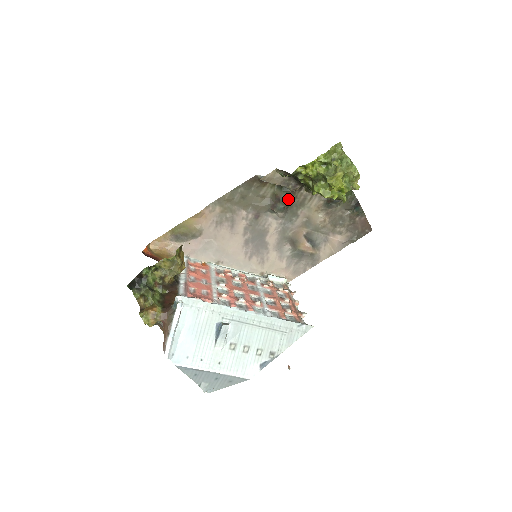
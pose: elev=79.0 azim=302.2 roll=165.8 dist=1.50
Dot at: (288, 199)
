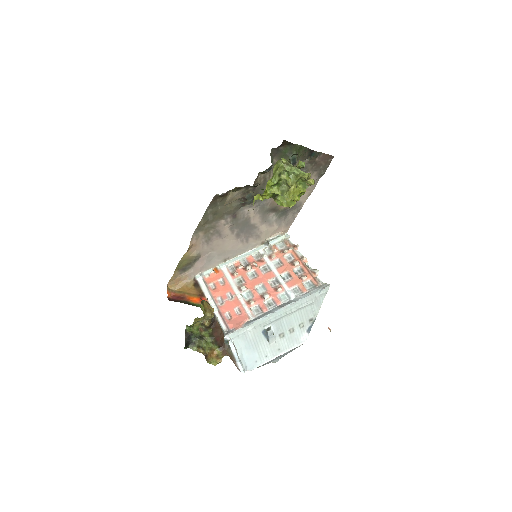
Dot at: occluded
